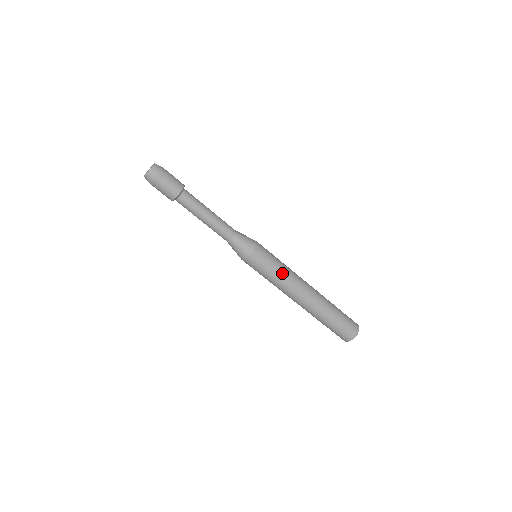
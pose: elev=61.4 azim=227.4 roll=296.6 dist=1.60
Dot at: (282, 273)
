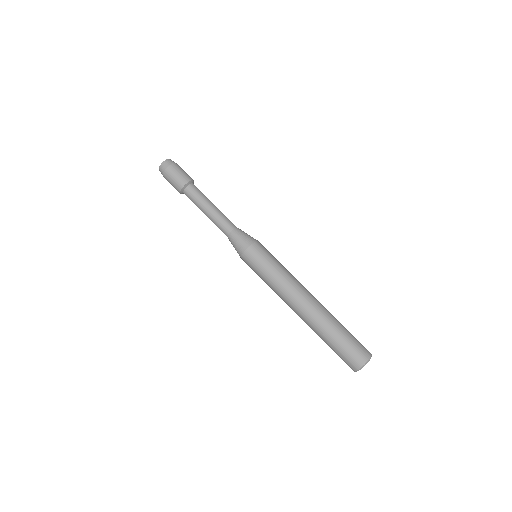
Dot at: occluded
